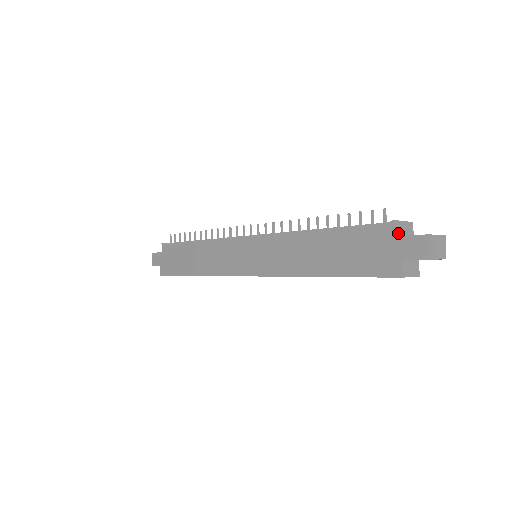
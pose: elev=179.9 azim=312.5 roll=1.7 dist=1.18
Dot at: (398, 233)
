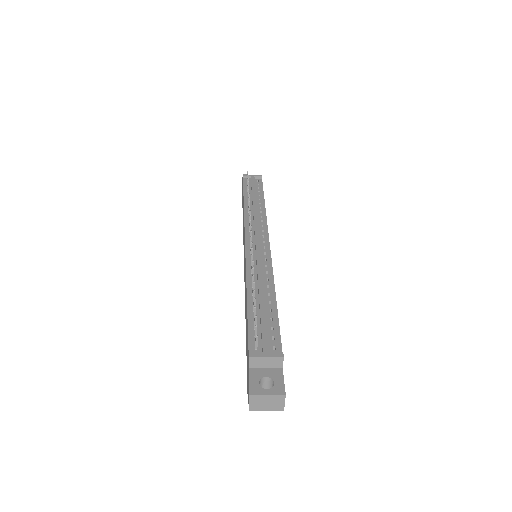
Dot at: (253, 366)
